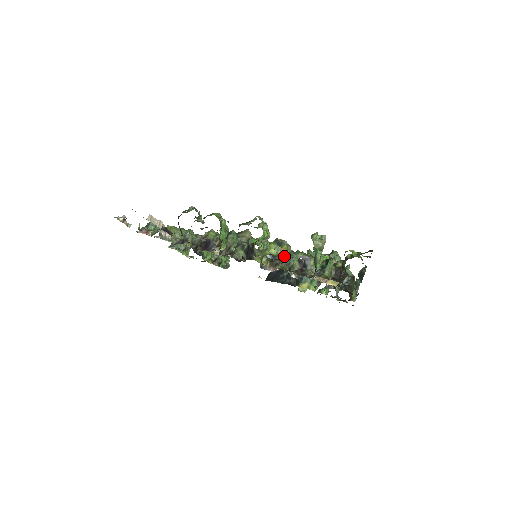
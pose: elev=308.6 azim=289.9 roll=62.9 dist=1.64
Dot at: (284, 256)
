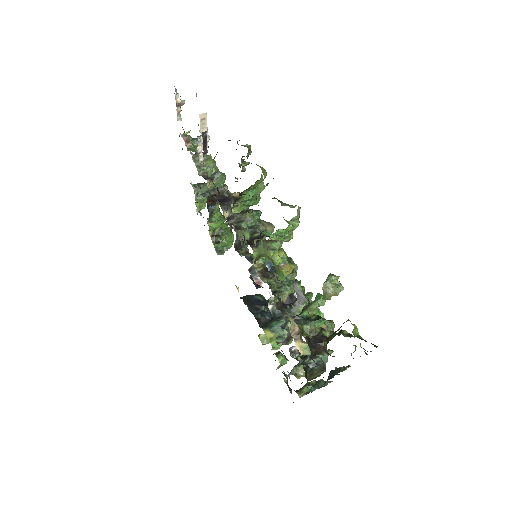
Dot at: (283, 273)
